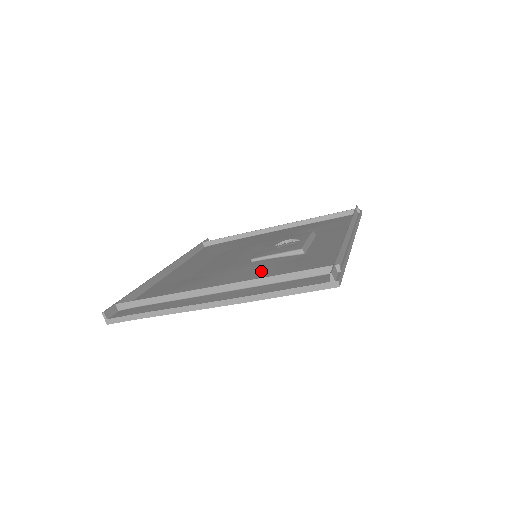
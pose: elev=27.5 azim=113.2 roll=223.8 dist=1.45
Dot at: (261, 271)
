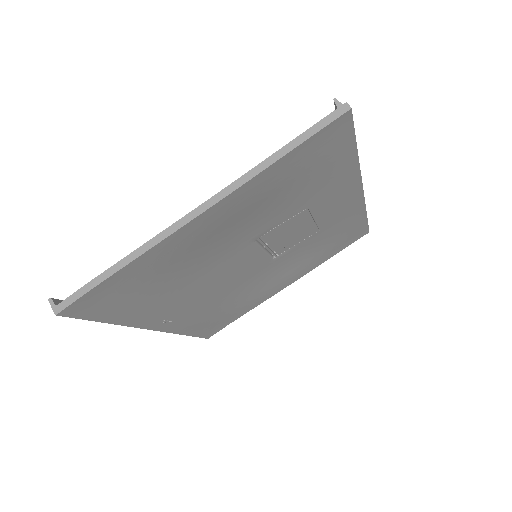
Dot at: occluded
